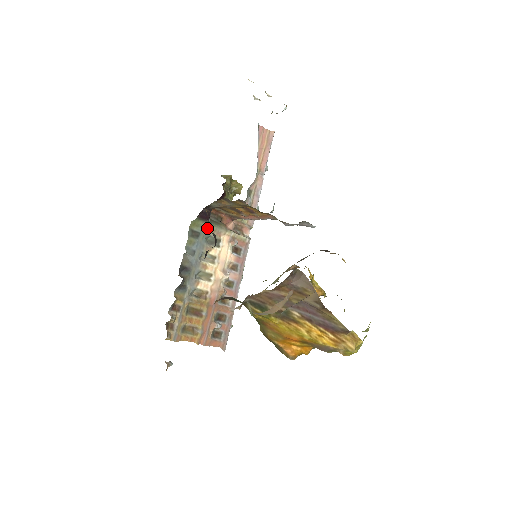
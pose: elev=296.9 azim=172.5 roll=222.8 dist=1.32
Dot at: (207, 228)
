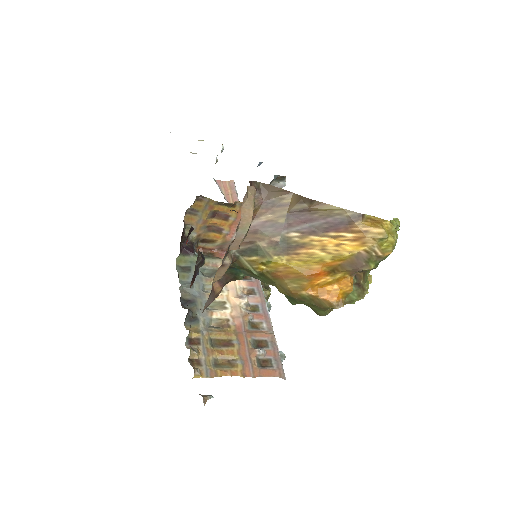
Dot at: occluded
